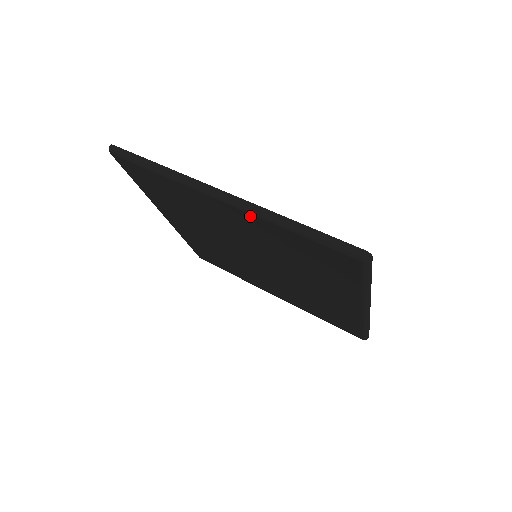
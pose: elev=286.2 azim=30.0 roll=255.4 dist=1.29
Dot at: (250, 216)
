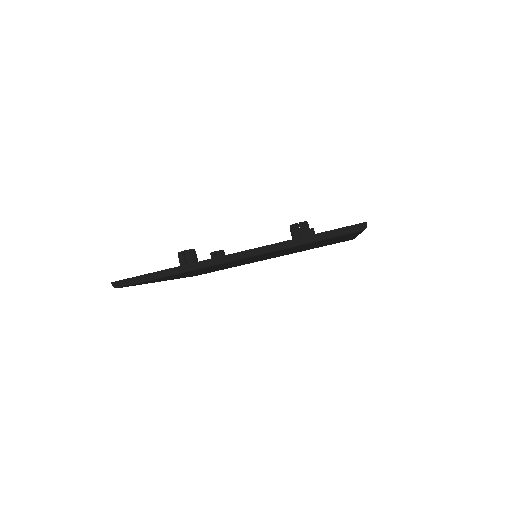
Dot at: (263, 254)
